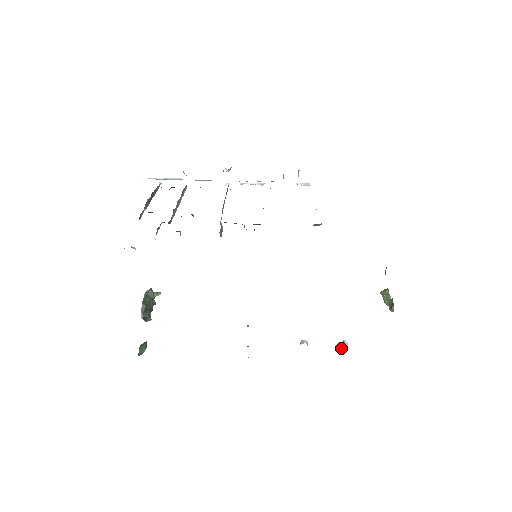
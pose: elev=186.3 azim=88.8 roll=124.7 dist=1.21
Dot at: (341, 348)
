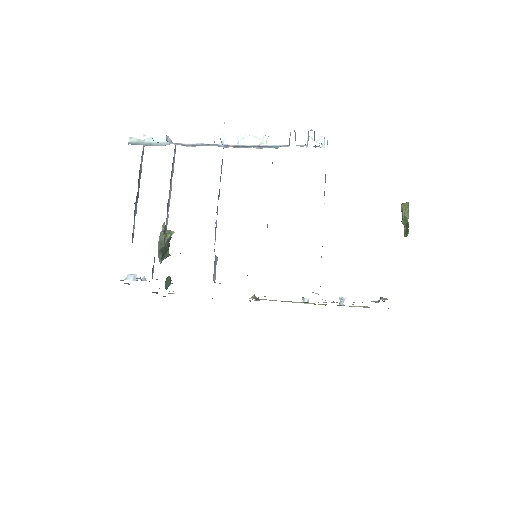
Dot at: occluded
